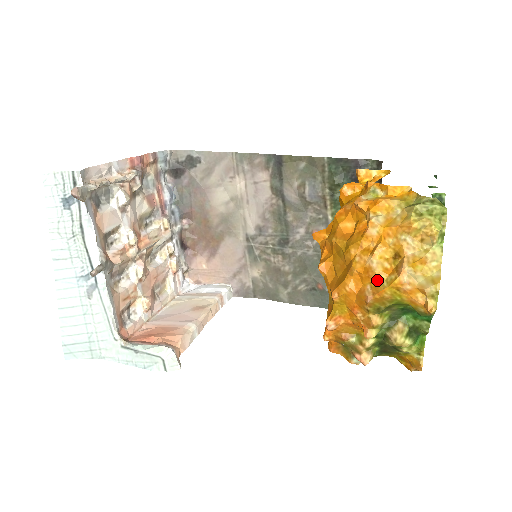
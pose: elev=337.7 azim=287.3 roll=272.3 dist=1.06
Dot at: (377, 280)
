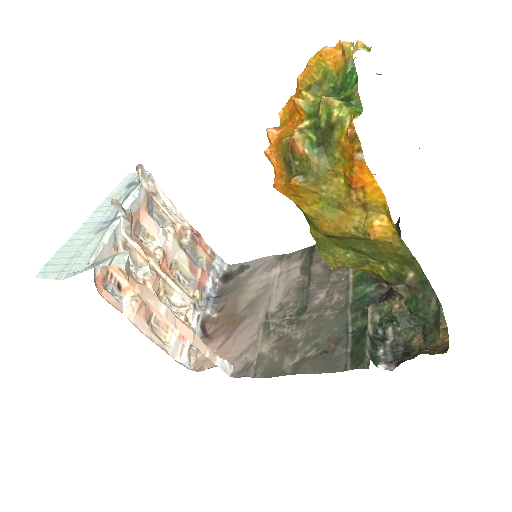
Dot at: occluded
